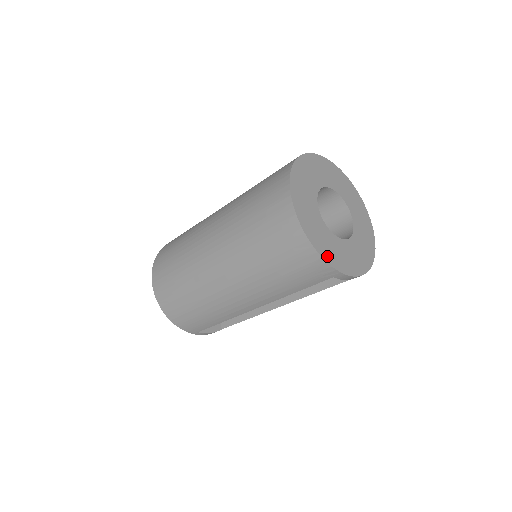
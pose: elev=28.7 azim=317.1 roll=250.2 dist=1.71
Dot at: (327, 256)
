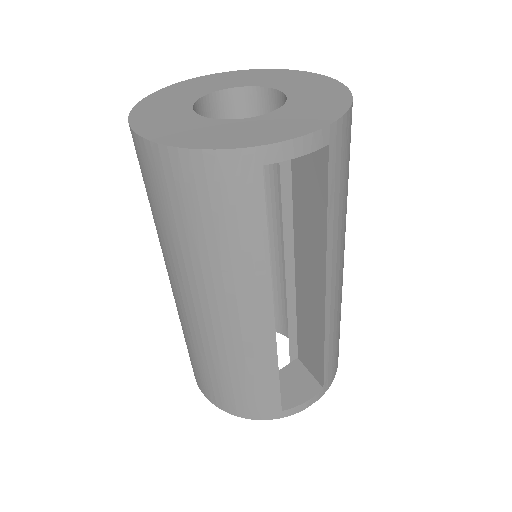
Dot at: (215, 144)
